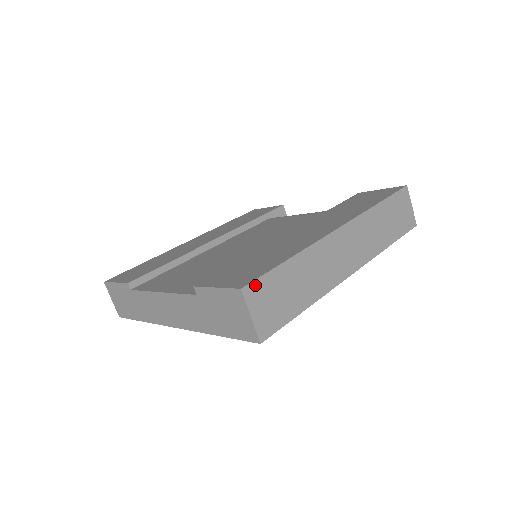
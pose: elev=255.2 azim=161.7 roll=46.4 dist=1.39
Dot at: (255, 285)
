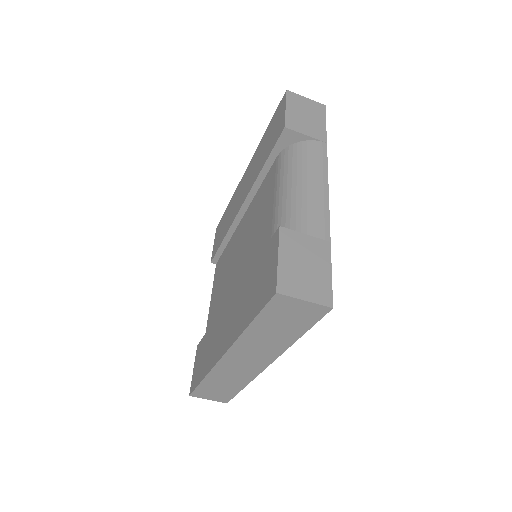
Dot at: (195, 393)
